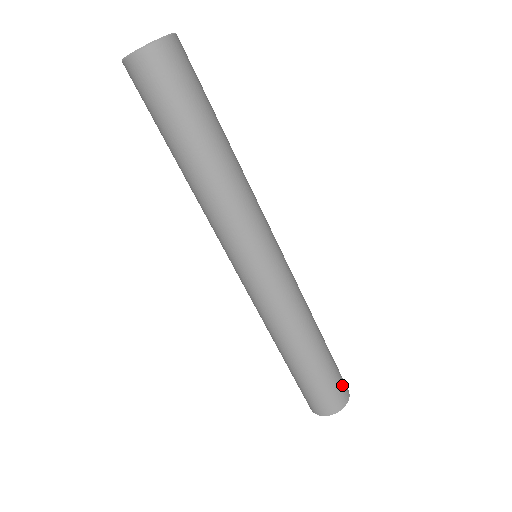
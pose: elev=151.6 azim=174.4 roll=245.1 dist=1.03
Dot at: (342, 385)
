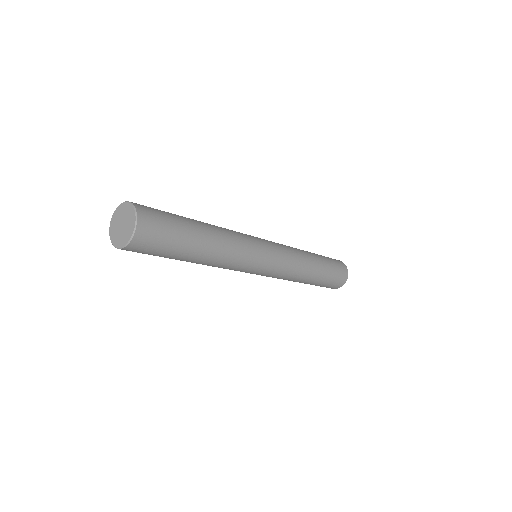
Dot at: (337, 262)
